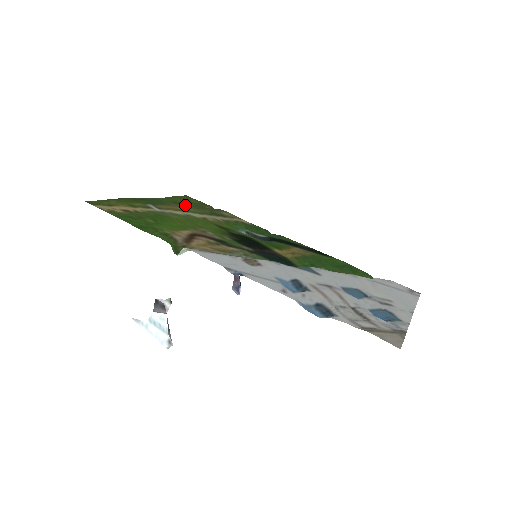
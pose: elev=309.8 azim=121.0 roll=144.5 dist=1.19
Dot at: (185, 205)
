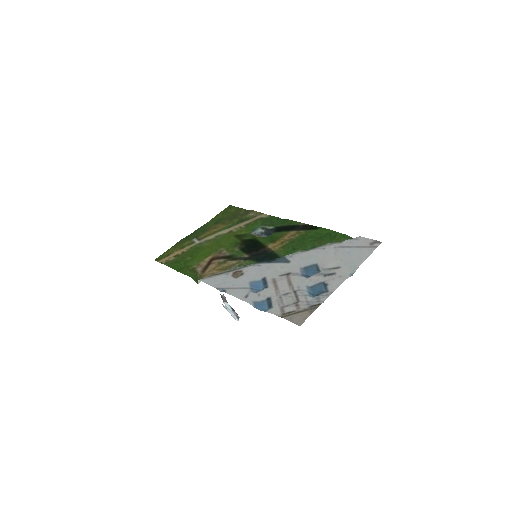
Dot at: (222, 222)
